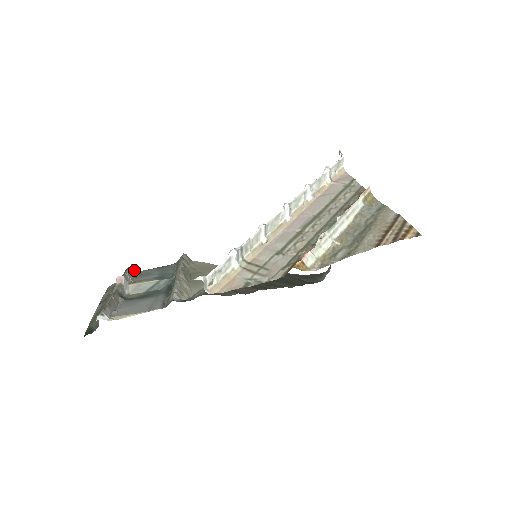
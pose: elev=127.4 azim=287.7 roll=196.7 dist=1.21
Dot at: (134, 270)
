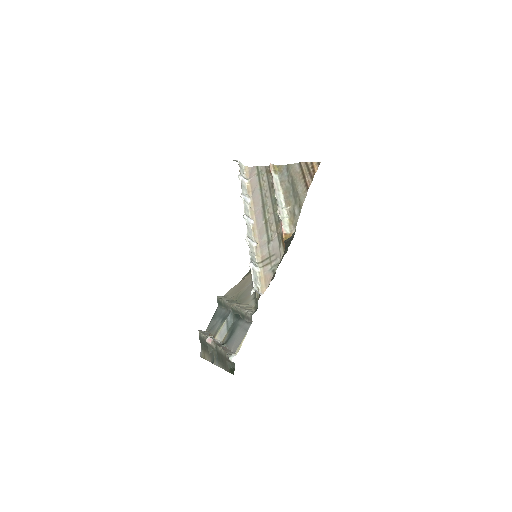
Dot at: occluded
